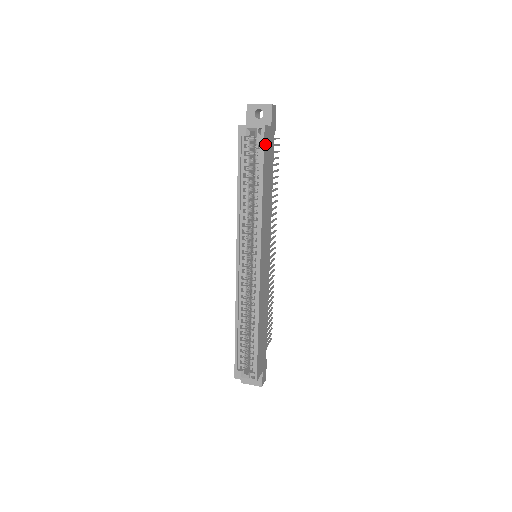
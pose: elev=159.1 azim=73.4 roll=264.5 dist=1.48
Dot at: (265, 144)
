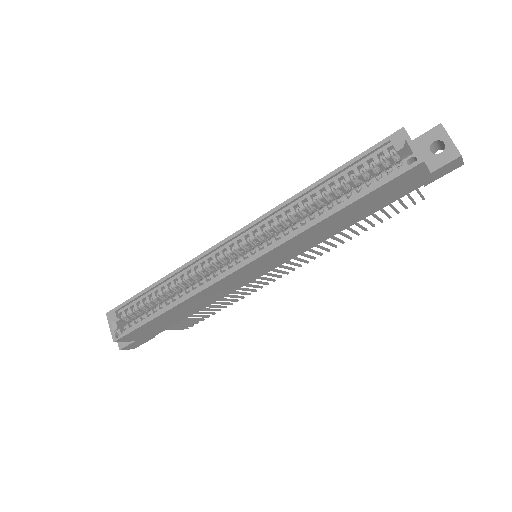
Dot at: (399, 178)
